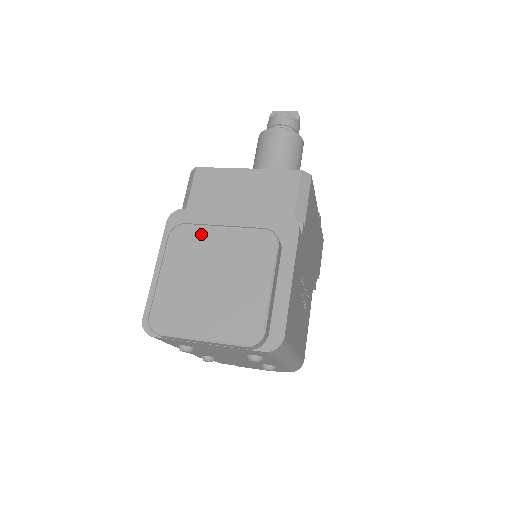
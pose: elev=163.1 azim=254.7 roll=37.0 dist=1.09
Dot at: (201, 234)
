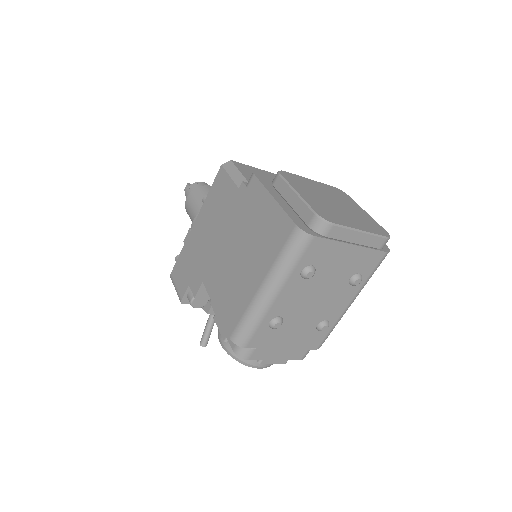
Dot at: (301, 179)
